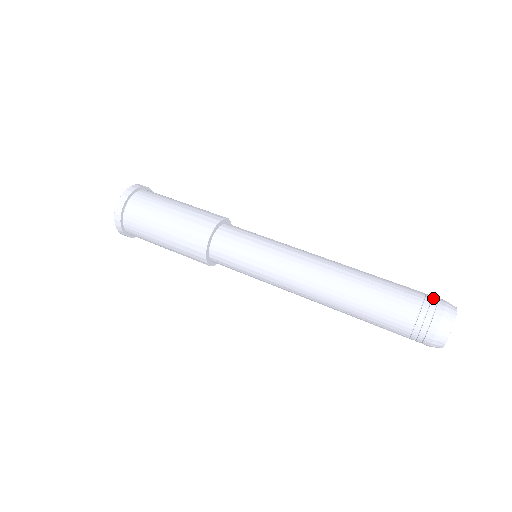
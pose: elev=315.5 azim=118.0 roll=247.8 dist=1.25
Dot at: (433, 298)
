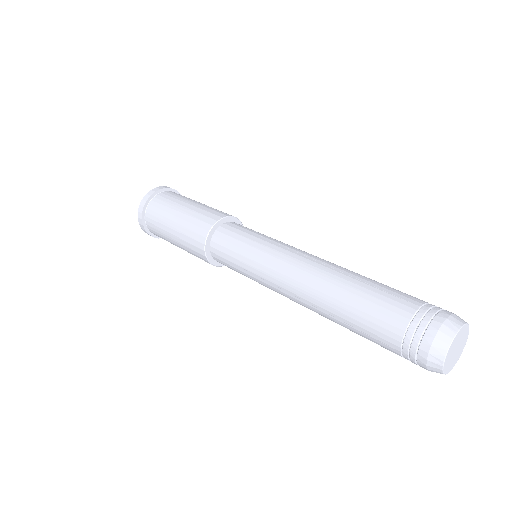
Dot at: occluded
